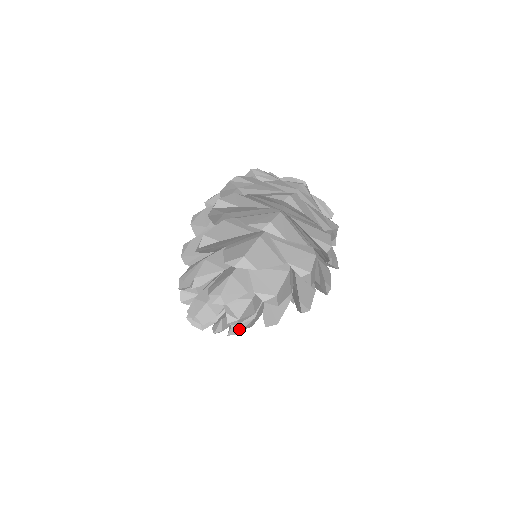
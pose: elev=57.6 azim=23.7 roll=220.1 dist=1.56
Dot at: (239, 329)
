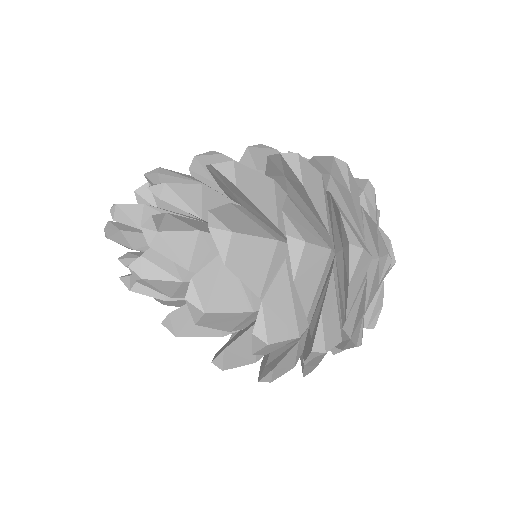
Dot at: (150, 272)
